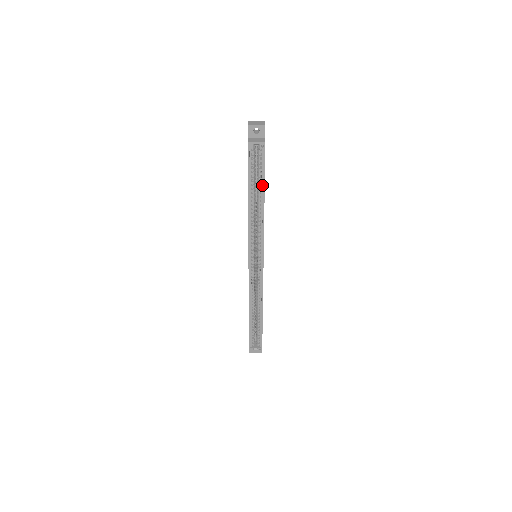
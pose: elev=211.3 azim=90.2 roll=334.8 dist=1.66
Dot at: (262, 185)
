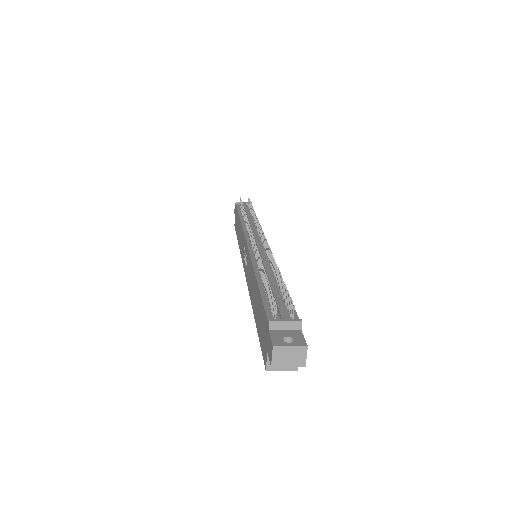
Dot at: occluded
